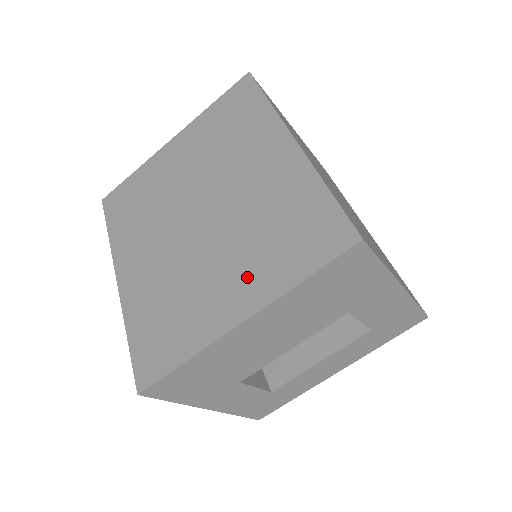
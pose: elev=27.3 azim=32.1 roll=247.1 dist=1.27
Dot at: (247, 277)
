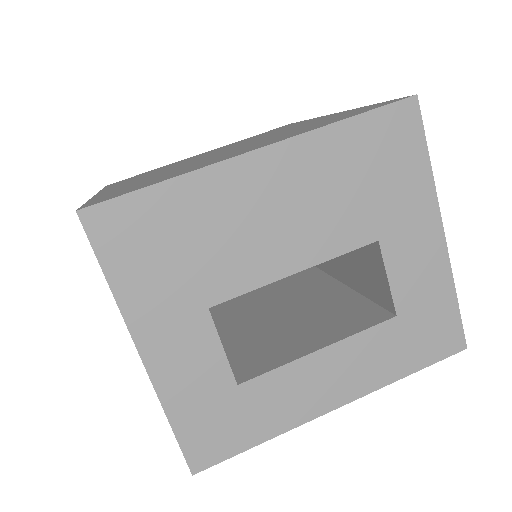
Dot at: (273, 140)
